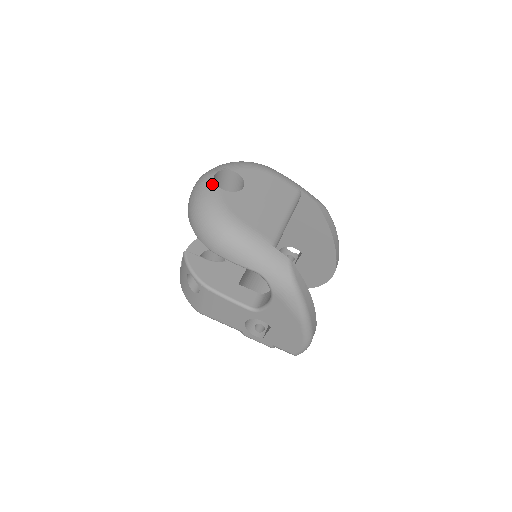
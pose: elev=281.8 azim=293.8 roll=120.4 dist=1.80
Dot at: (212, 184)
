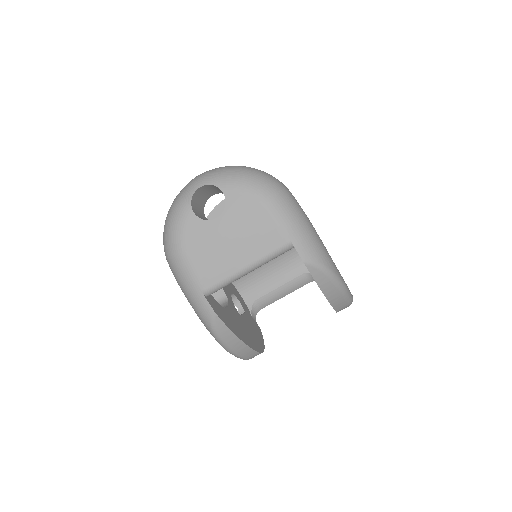
Dot at: (189, 199)
